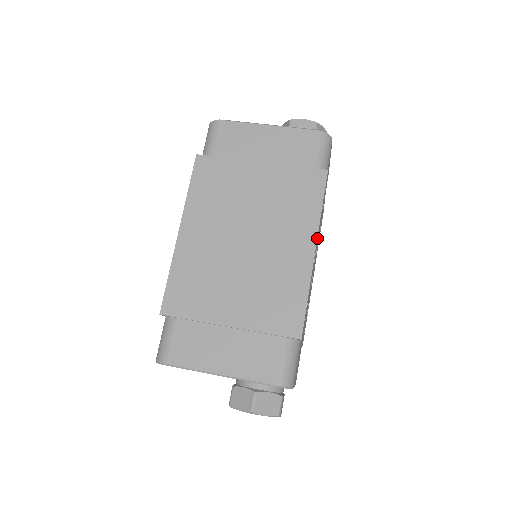
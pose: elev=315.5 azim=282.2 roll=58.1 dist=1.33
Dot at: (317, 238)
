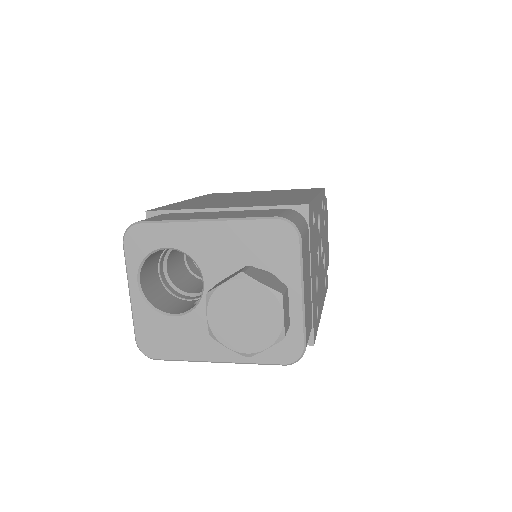
Dot at: (319, 199)
